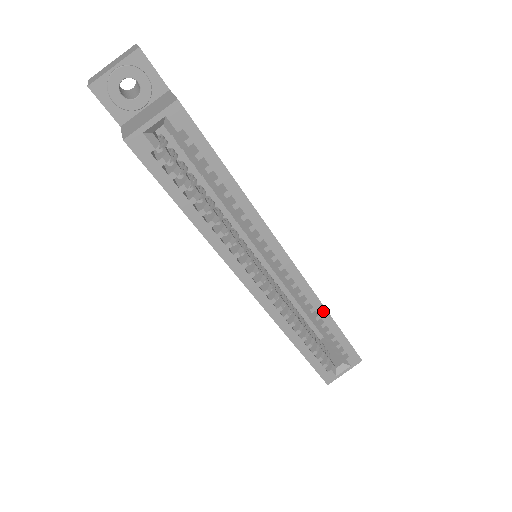
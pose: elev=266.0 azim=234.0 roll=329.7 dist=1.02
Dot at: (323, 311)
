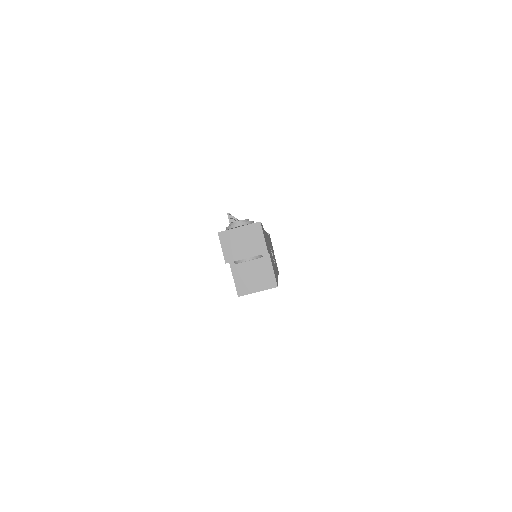
Dot at: occluded
